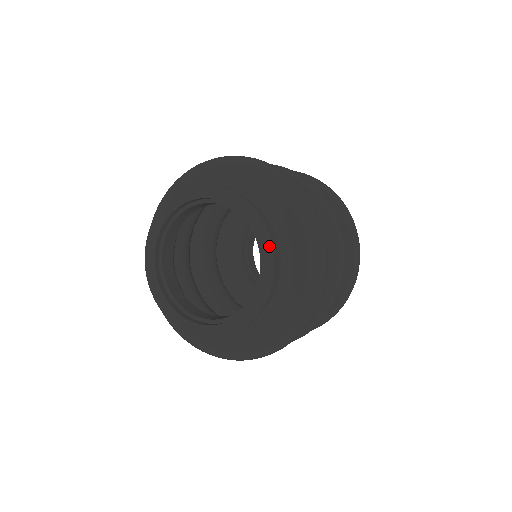
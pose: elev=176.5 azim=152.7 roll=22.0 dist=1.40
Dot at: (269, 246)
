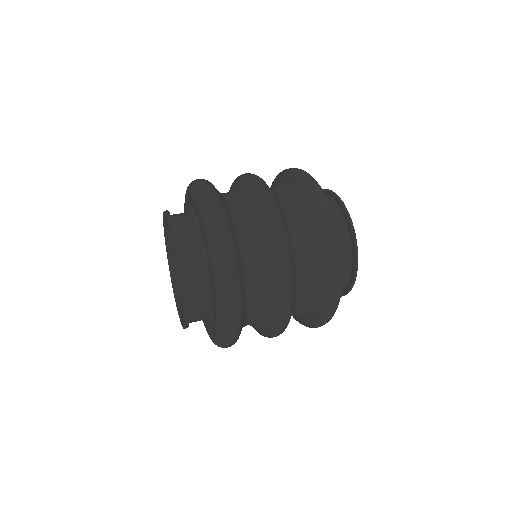
Dot at: (178, 267)
